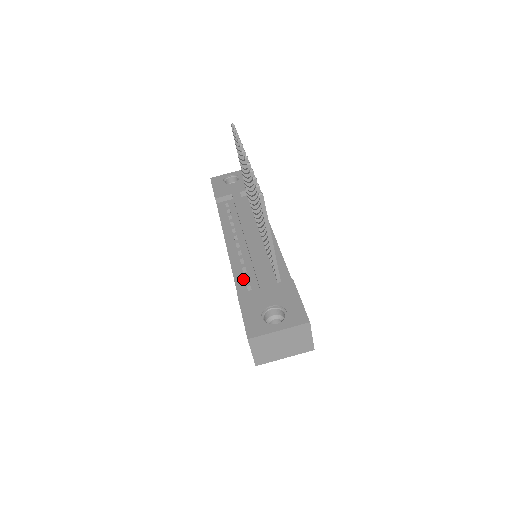
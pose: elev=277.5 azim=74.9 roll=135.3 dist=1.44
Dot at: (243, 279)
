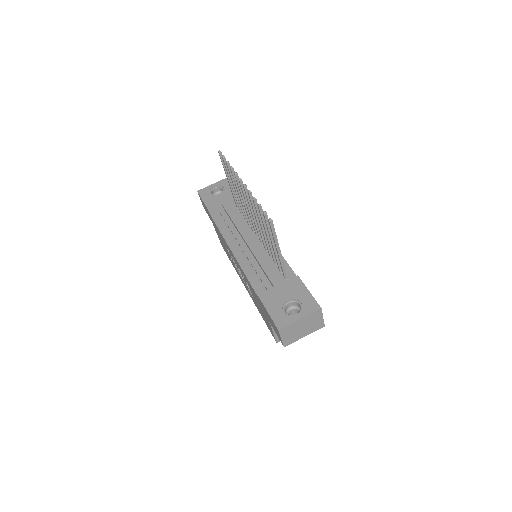
Dot at: (257, 281)
